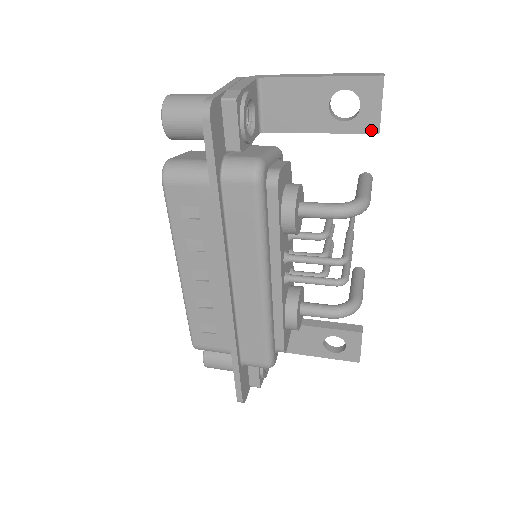
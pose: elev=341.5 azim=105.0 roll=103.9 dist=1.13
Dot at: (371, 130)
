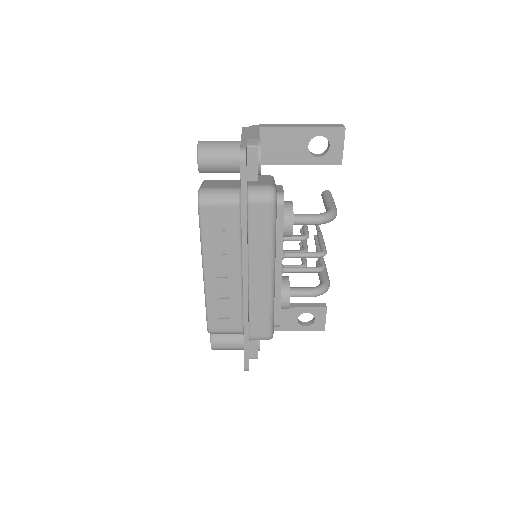
Dot at: (336, 162)
